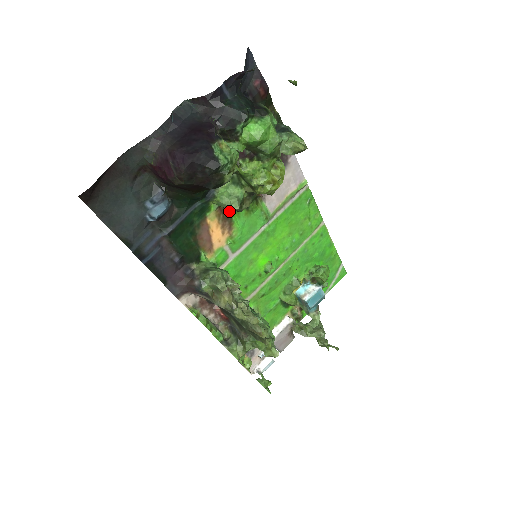
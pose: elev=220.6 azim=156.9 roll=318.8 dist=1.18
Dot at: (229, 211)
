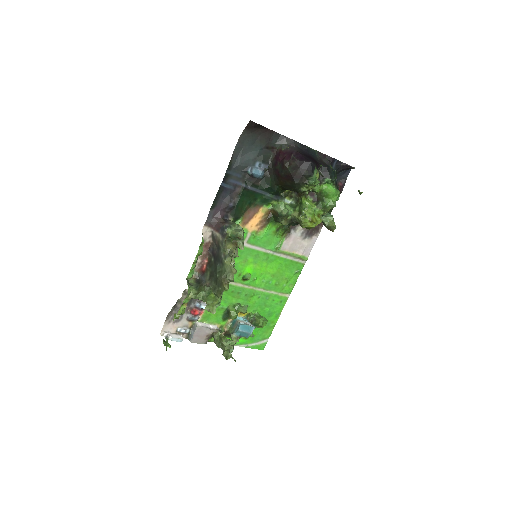
Dot at: (272, 219)
